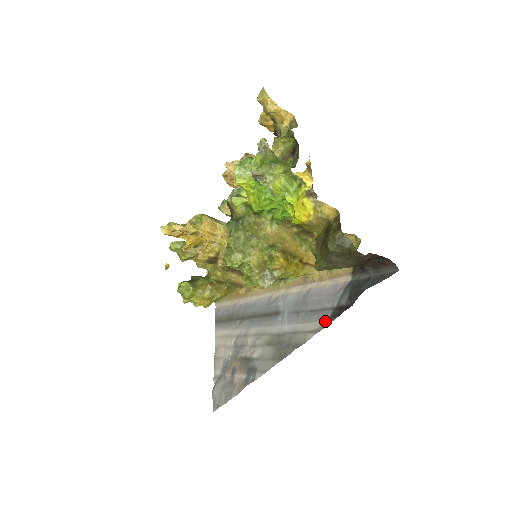
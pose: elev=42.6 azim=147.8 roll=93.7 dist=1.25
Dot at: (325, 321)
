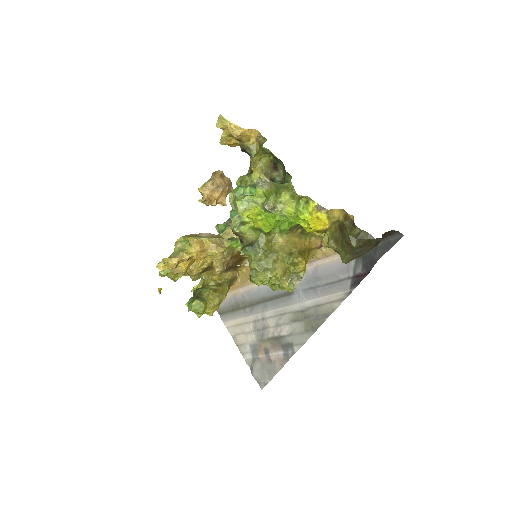
Dot at: (347, 290)
